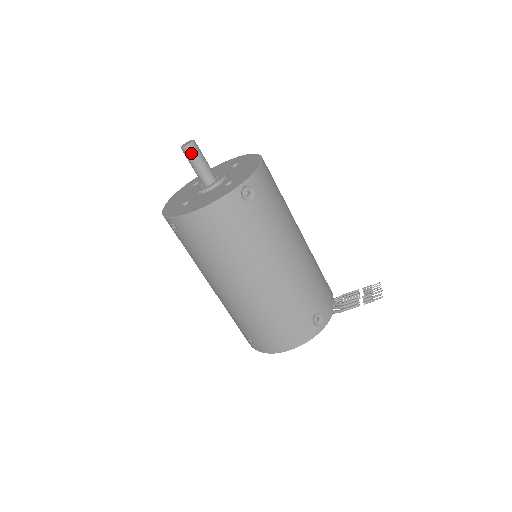
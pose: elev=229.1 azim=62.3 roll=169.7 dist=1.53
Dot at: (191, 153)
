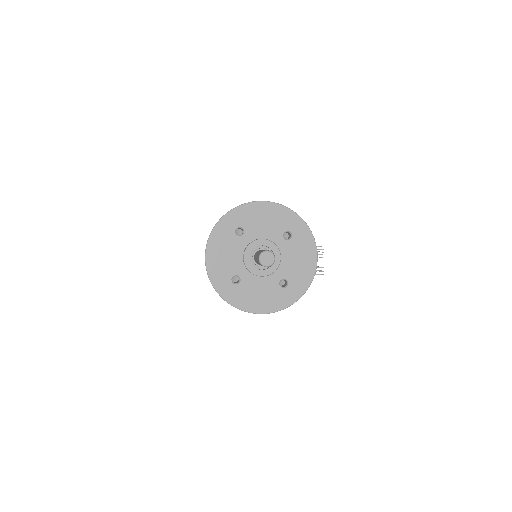
Dot at: occluded
